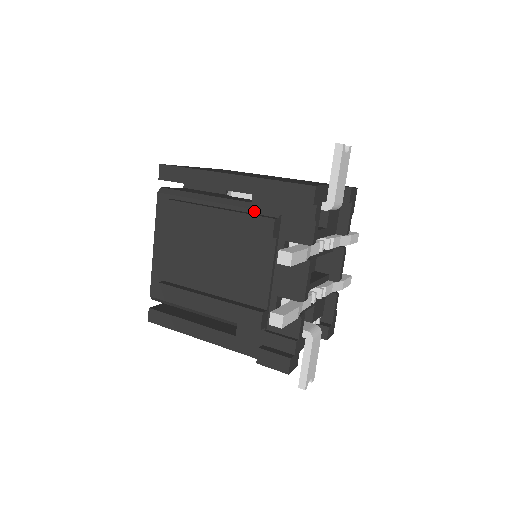
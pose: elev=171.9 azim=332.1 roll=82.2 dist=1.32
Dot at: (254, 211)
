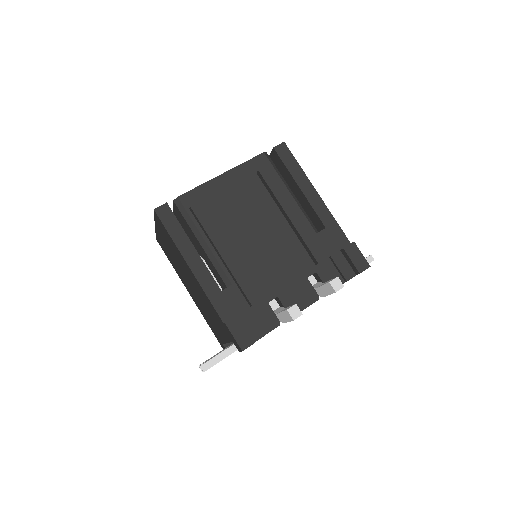
Dot at: occluded
